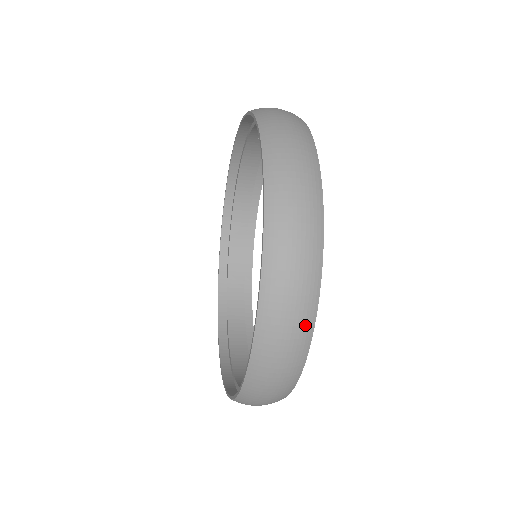
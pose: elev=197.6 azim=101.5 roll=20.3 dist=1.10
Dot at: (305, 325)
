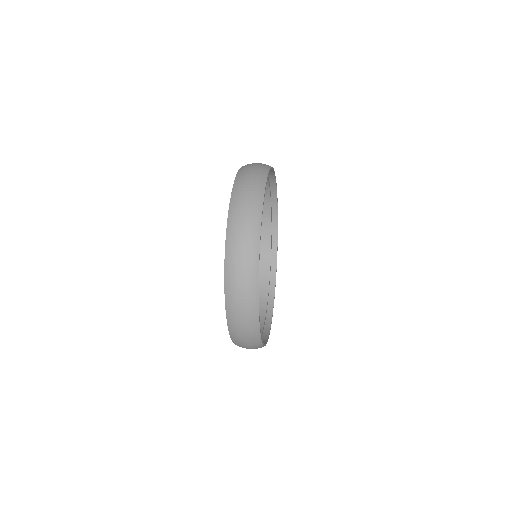
Dot at: (254, 338)
